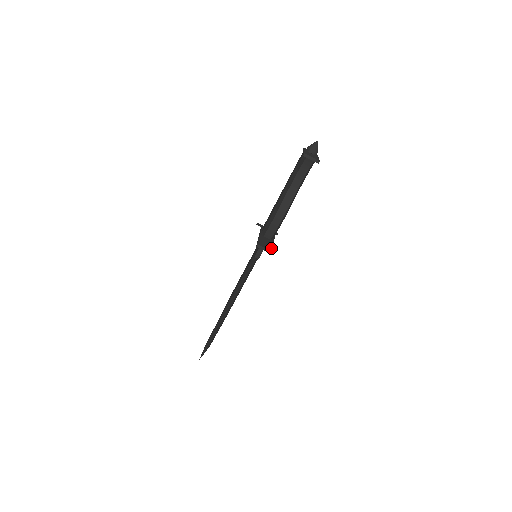
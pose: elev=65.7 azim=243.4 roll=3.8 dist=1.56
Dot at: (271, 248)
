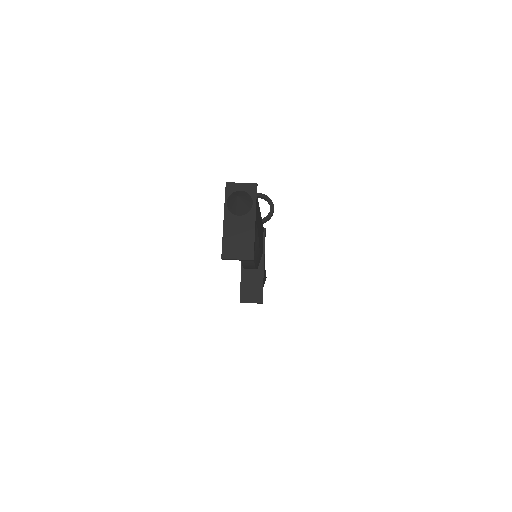
Dot at: (260, 294)
